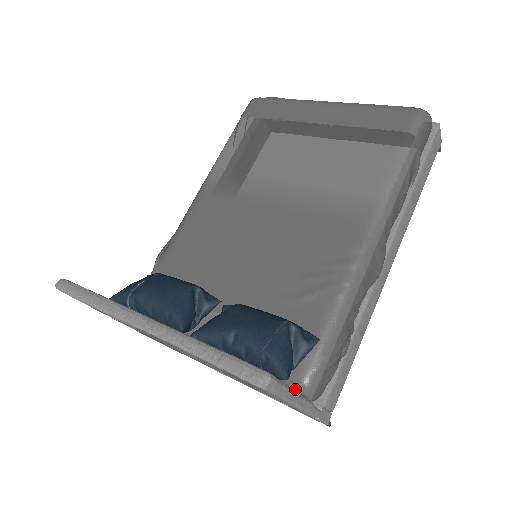
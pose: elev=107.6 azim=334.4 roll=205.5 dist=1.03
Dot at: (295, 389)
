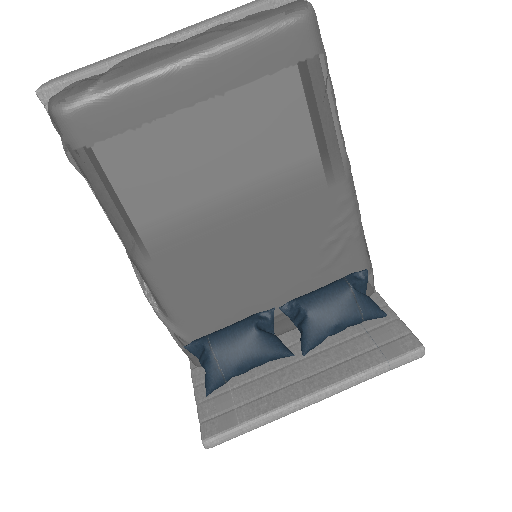
Dot at: occluded
